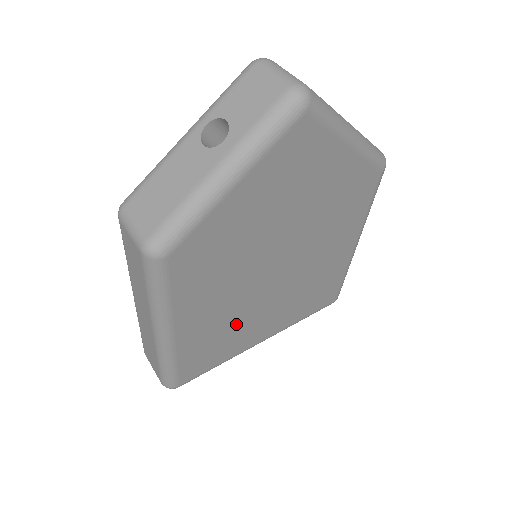
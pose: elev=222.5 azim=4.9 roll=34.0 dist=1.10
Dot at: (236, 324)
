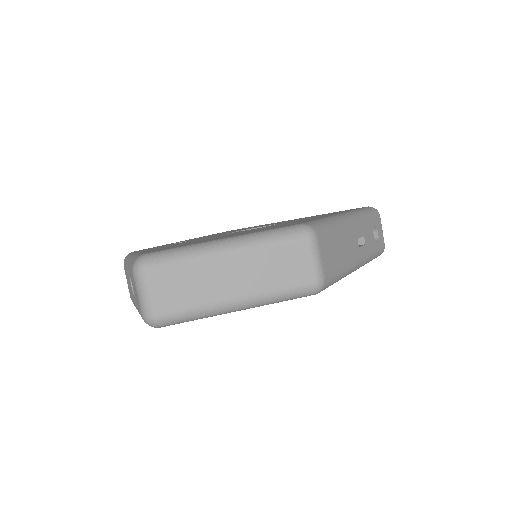
Dot at: occluded
